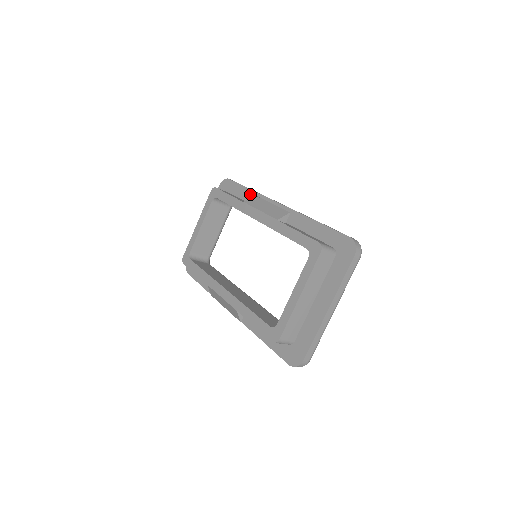
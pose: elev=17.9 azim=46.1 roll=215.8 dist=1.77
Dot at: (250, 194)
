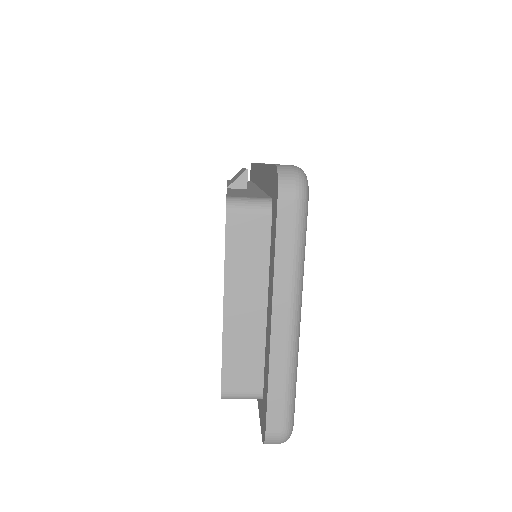
Dot at: (254, 170)
